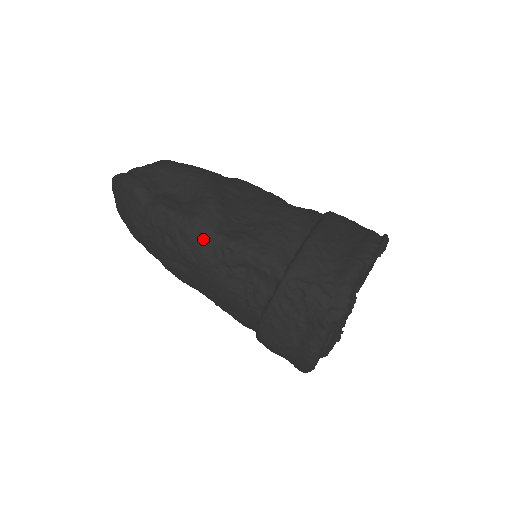
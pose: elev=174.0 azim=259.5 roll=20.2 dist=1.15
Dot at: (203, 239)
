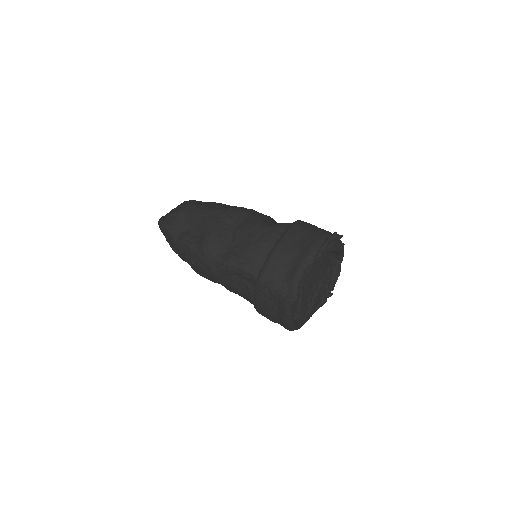
Dot at: (209, 261)
